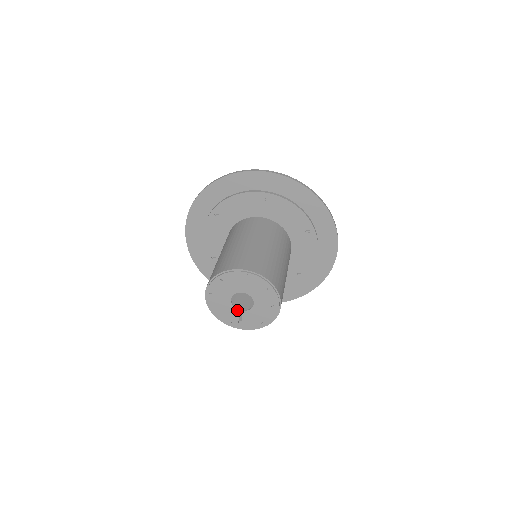
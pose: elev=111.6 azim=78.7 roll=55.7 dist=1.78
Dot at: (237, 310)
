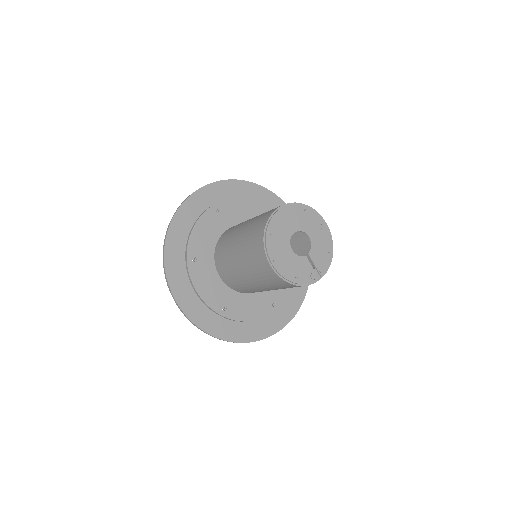
Dot at: (304, 257)
